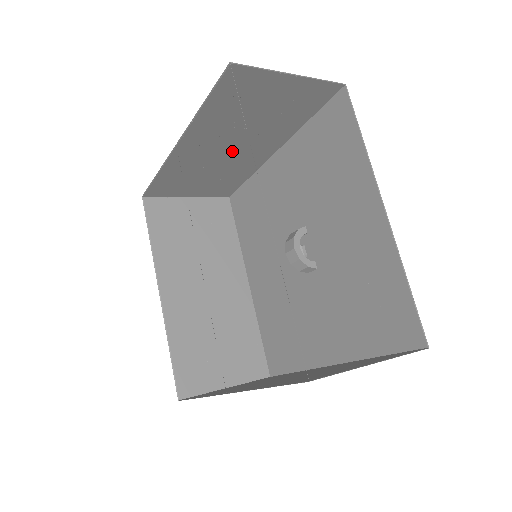
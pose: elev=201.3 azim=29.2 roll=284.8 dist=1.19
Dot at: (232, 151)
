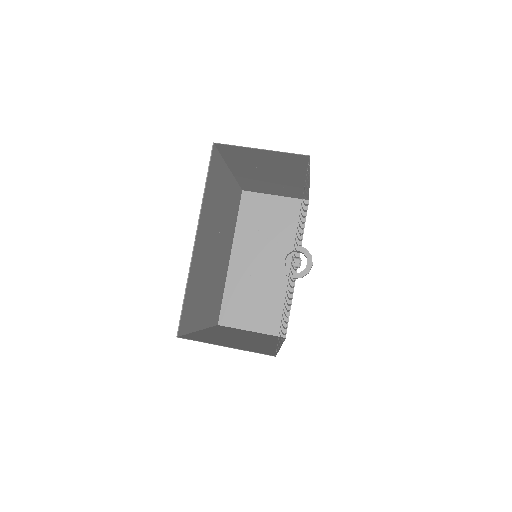
Dot at: (273, 178)
